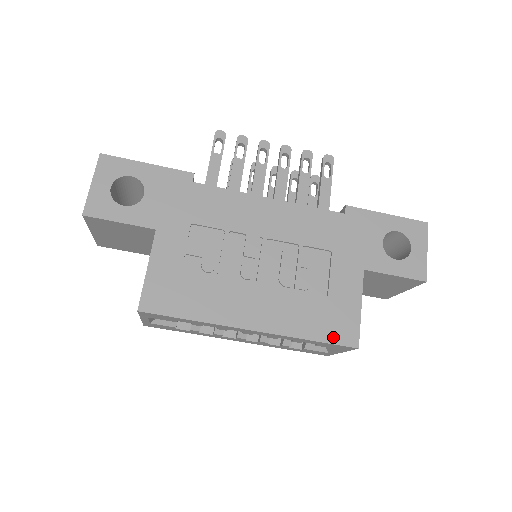
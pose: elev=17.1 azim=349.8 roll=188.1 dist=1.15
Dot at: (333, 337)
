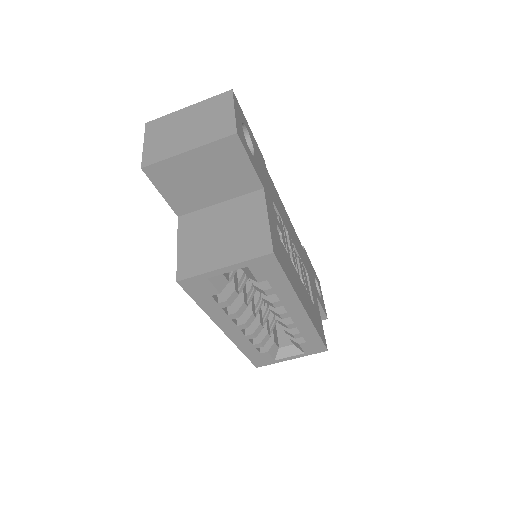
Dot at: (322, 336)
